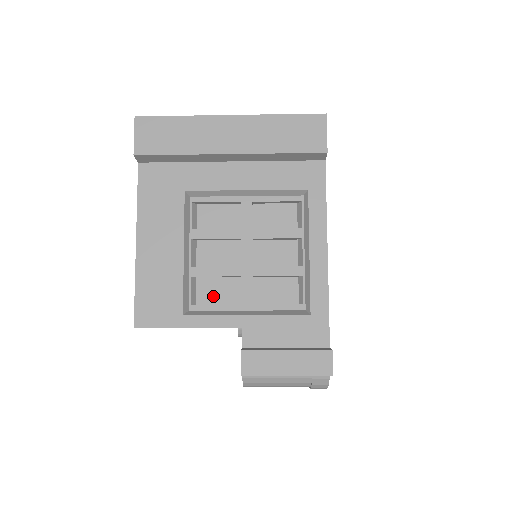
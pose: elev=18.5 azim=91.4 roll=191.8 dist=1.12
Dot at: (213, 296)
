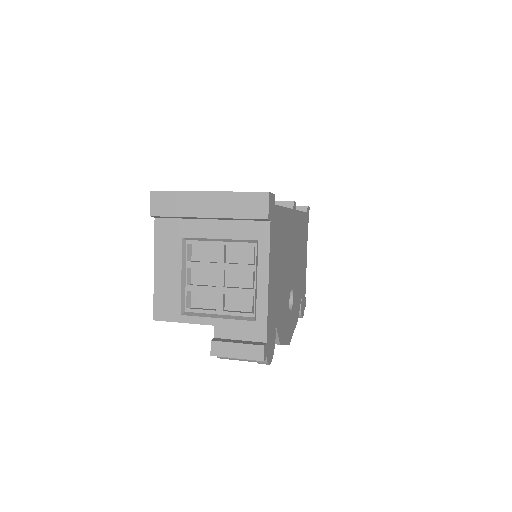
Dot at: (202, 302)
